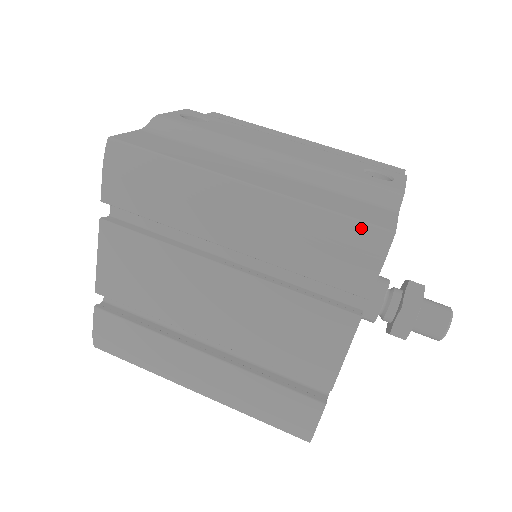
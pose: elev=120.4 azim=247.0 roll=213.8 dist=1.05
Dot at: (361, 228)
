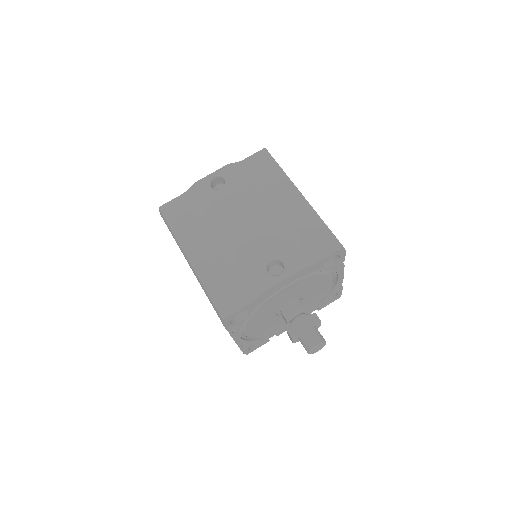
Dot at: (216, 308)
